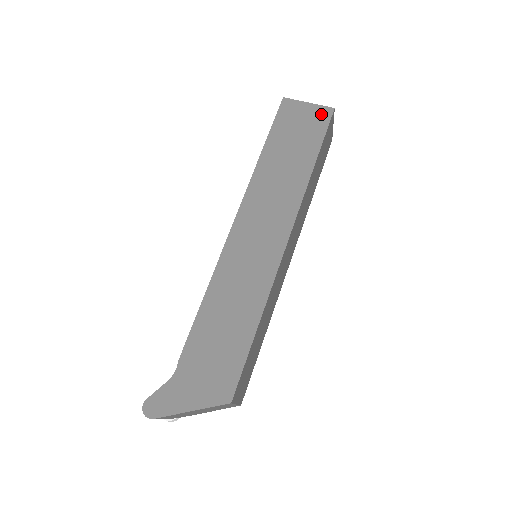
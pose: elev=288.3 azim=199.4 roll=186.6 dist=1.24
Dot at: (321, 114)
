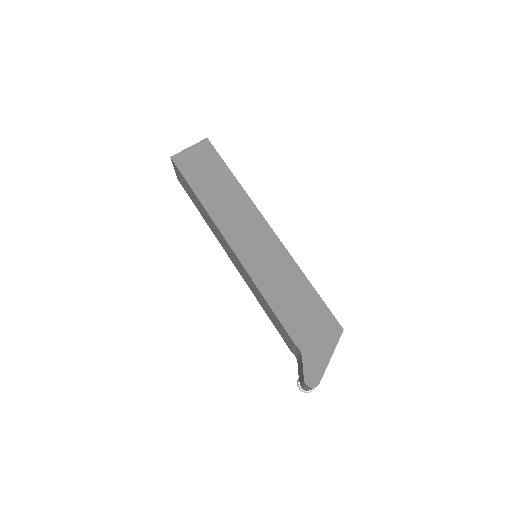
Dot at: (204, 147)
